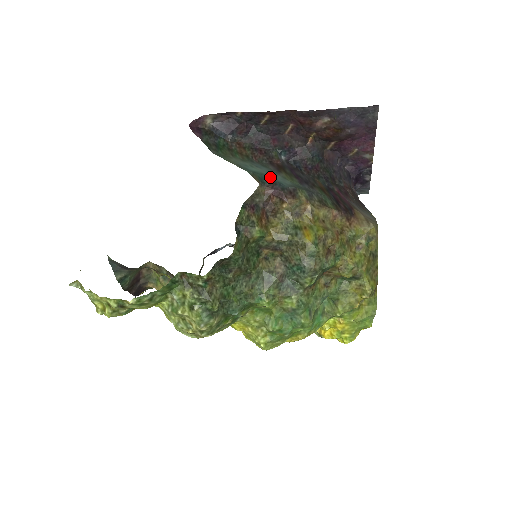
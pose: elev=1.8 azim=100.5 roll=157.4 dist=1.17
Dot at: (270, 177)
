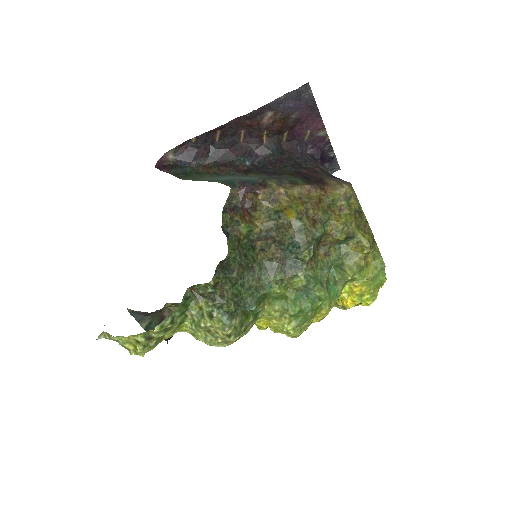
Dot at: (239, 179)
